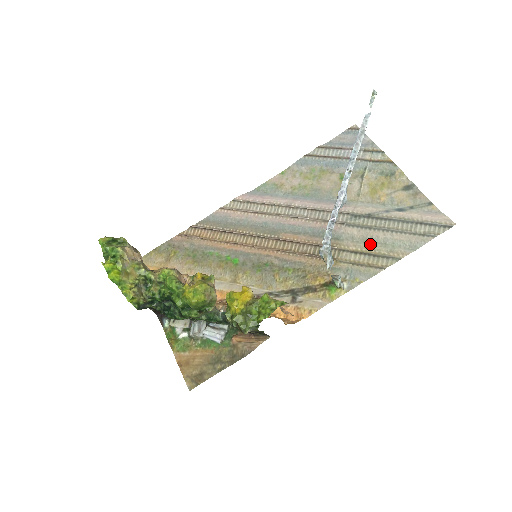
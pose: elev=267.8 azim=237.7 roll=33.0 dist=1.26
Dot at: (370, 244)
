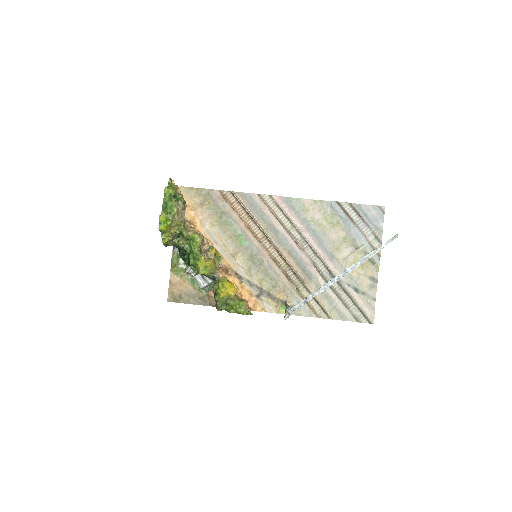
Dot at: (323, 297)
